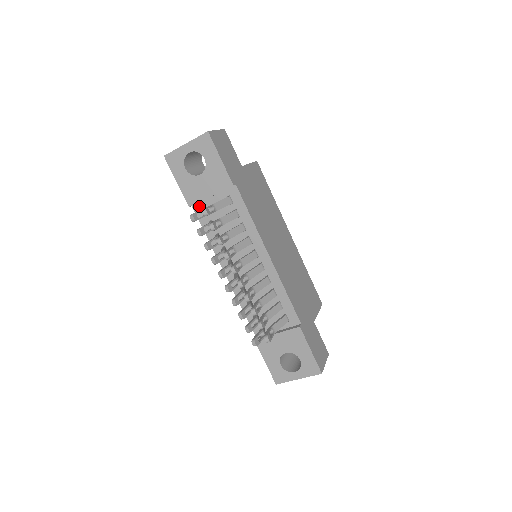
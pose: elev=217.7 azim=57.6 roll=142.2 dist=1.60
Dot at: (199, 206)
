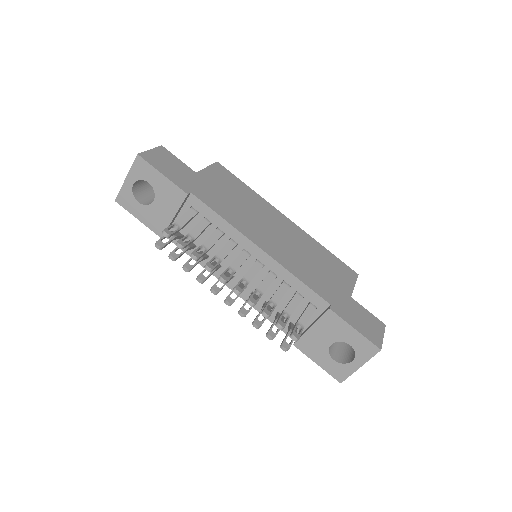
Dot at: occluded
